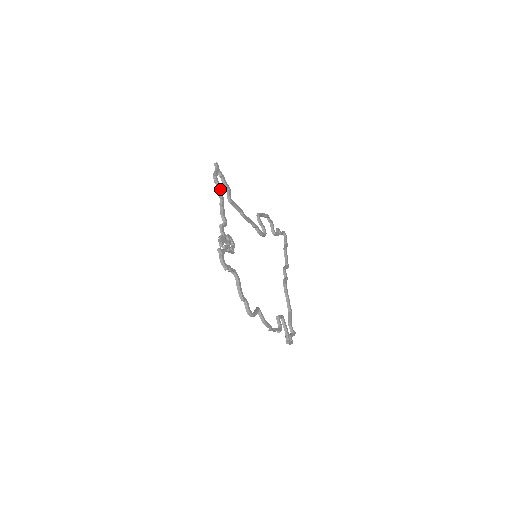
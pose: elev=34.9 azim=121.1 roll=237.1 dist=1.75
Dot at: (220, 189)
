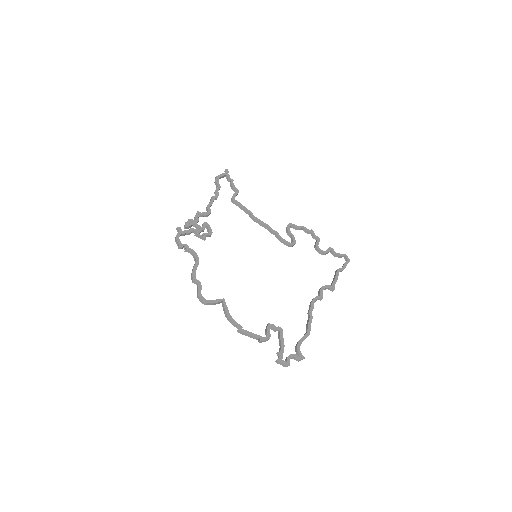
Dot at: (217, 187)
